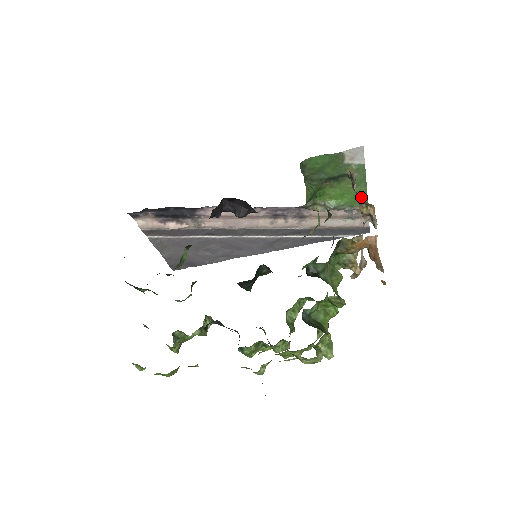
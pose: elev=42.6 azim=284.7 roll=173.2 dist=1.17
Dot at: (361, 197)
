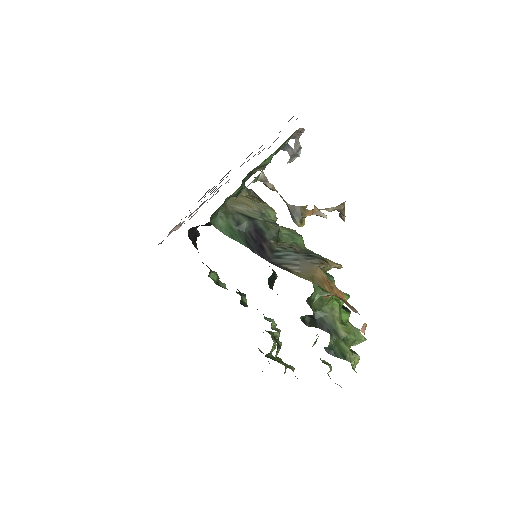
Dot at: occluded
